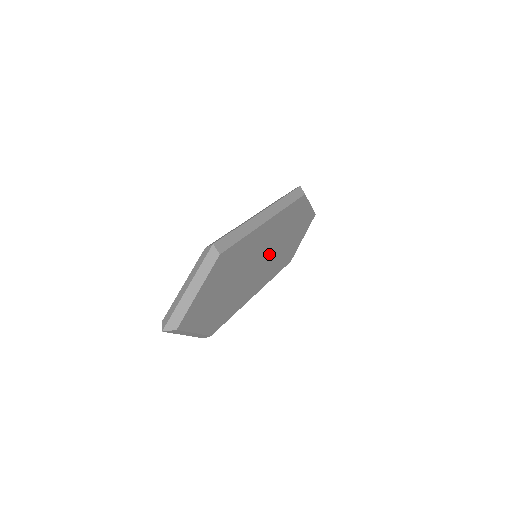
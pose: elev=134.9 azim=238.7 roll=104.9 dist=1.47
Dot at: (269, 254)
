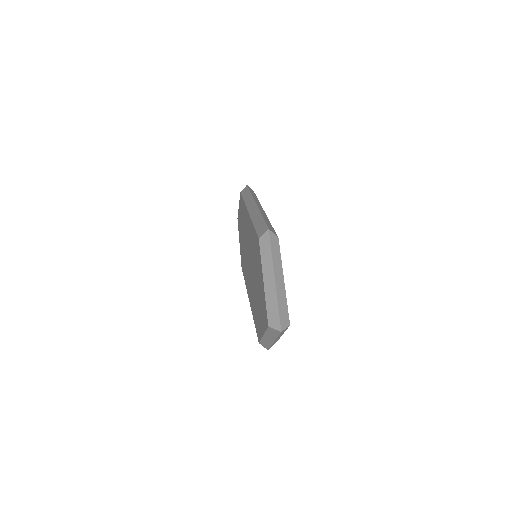
Dot at: occluded
